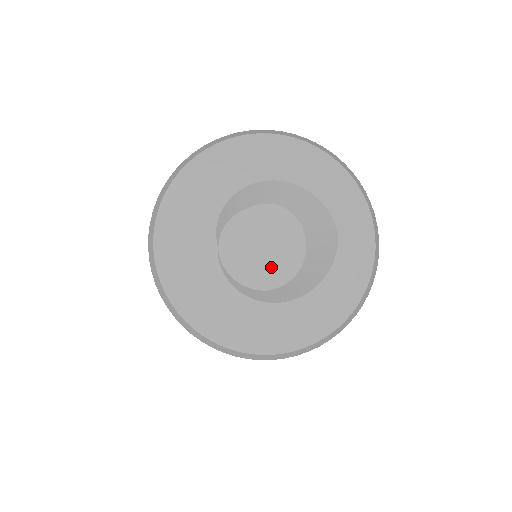
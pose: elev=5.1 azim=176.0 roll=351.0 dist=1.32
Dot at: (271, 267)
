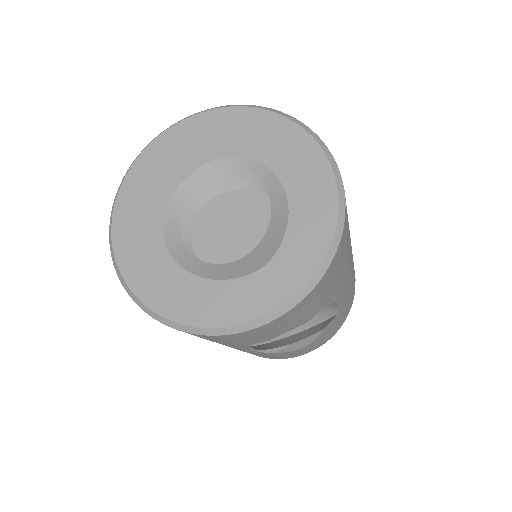
Dot at: (226, 251)
